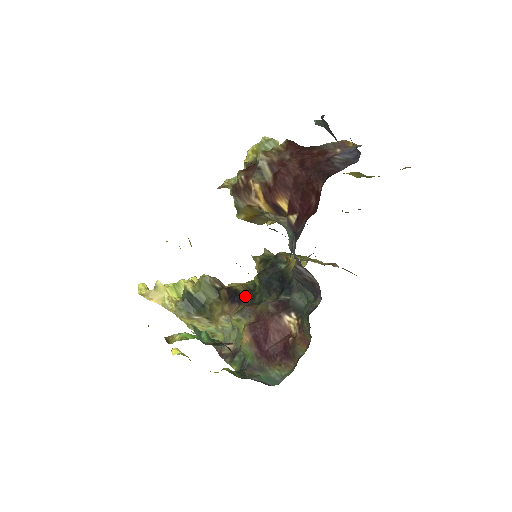
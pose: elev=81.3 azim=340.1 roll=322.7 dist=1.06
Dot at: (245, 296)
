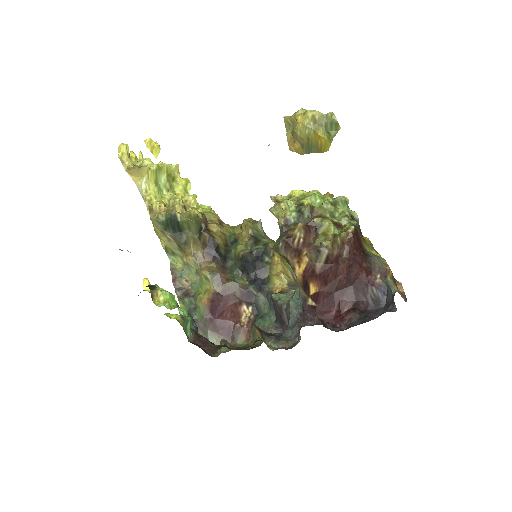
Dot at: (221, 255)
